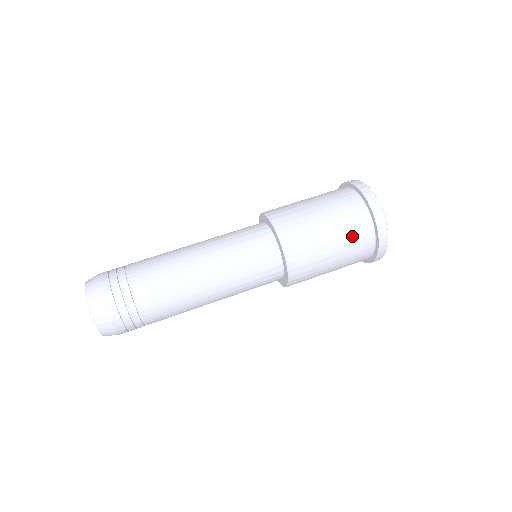
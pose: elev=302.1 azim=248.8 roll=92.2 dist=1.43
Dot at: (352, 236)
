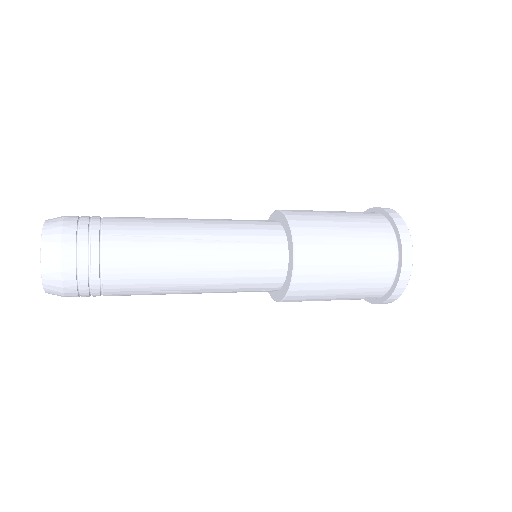
Dot at: (372, 248)
